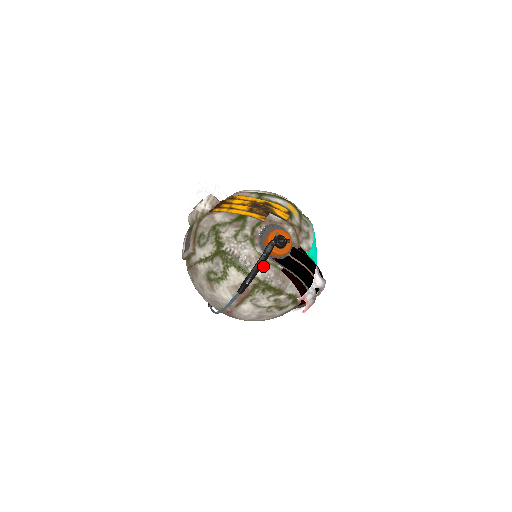
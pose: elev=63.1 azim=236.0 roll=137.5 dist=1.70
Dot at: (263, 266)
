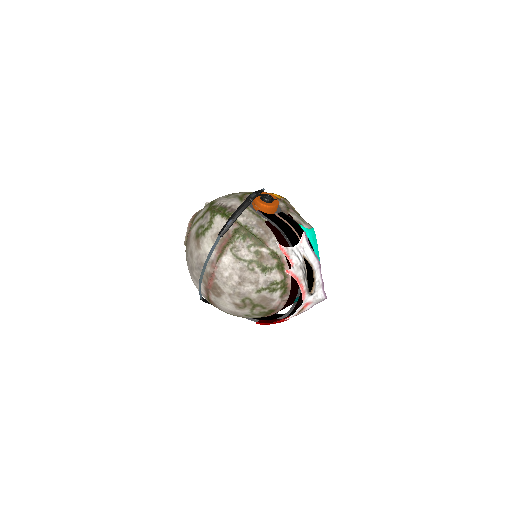
Dot at: (246, 214)
